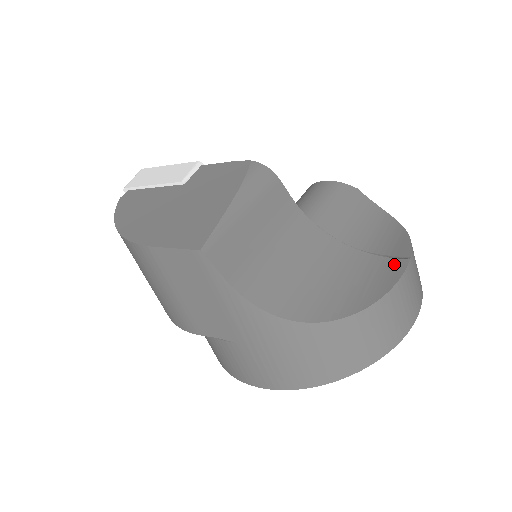
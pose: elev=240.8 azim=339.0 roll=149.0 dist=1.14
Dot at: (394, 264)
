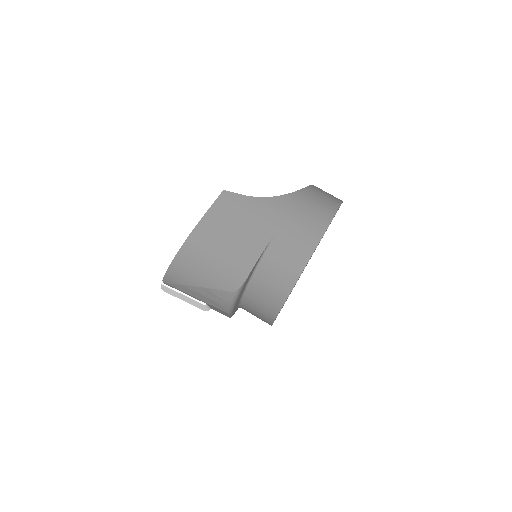
Dot at: occluded
